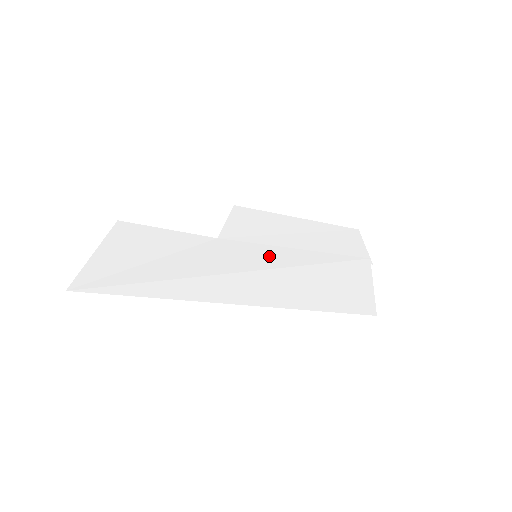
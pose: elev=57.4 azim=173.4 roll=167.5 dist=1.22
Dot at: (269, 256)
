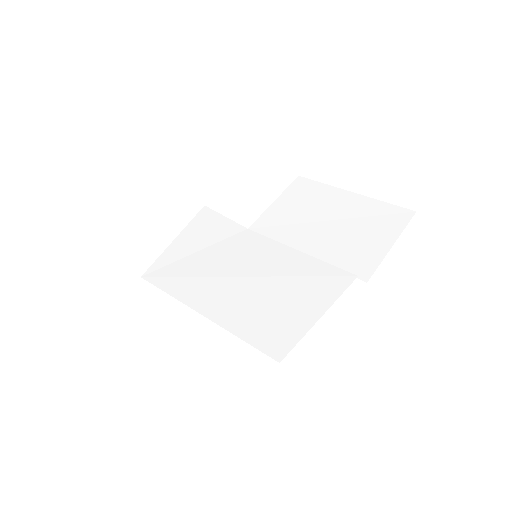
Dot at: (263, 258)
